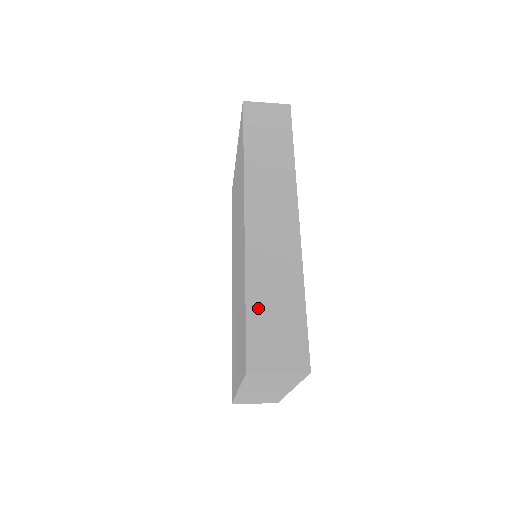
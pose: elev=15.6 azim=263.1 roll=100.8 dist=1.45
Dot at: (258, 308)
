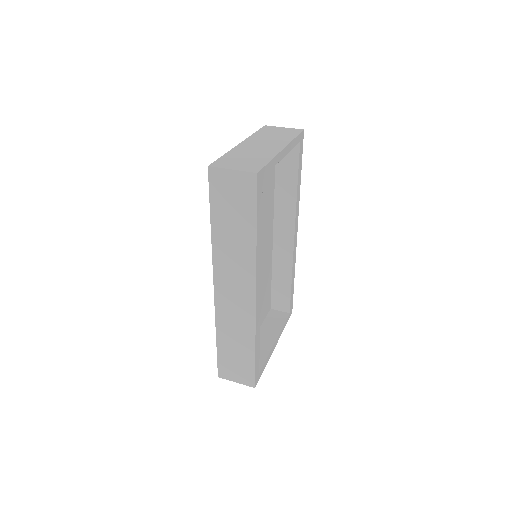
Dot at: (224, 349)
